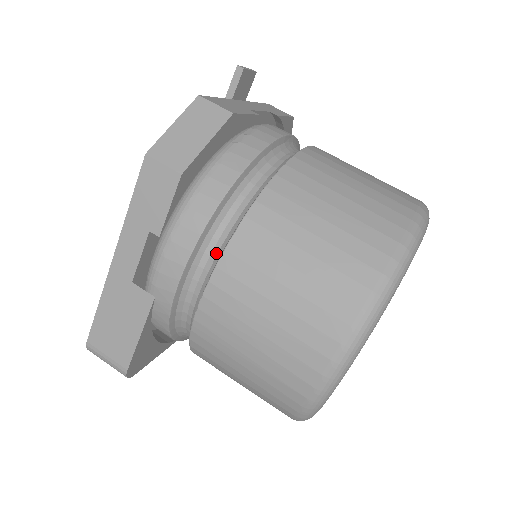
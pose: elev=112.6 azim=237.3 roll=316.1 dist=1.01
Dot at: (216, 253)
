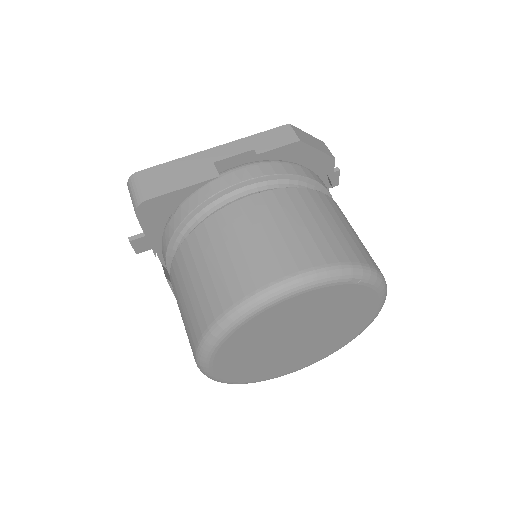
Dot at: occluded
